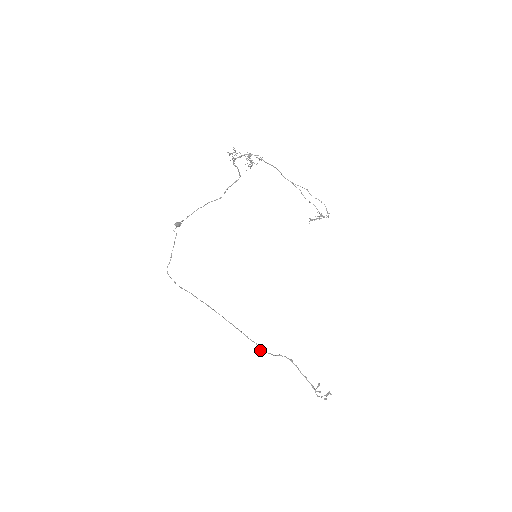
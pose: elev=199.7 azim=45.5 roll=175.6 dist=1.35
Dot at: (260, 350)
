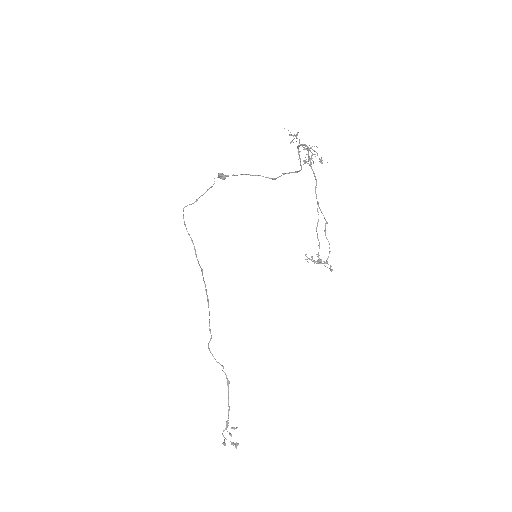
Dot at: (208, 344)
